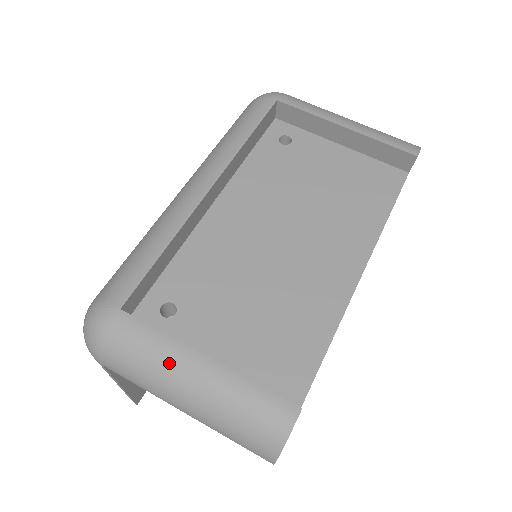
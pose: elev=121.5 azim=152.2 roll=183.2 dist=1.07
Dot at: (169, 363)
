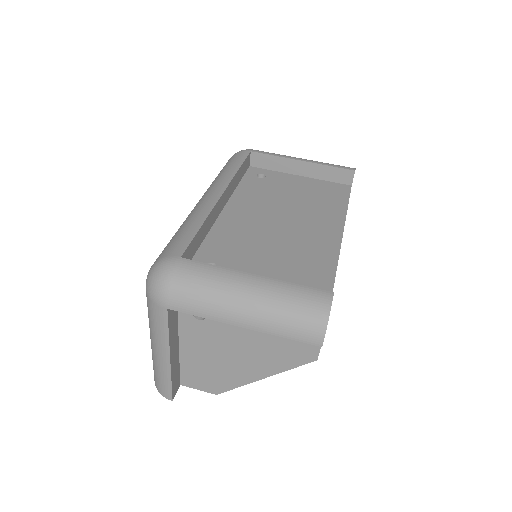
Dot at: (228, 283)
